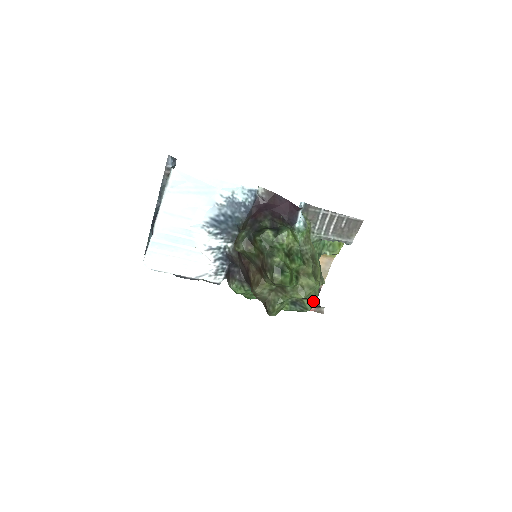
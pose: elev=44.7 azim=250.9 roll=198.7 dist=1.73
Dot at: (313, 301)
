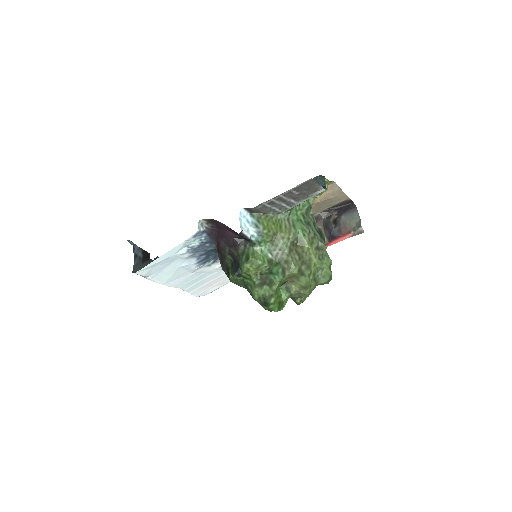
Dot at: (324, 280)
